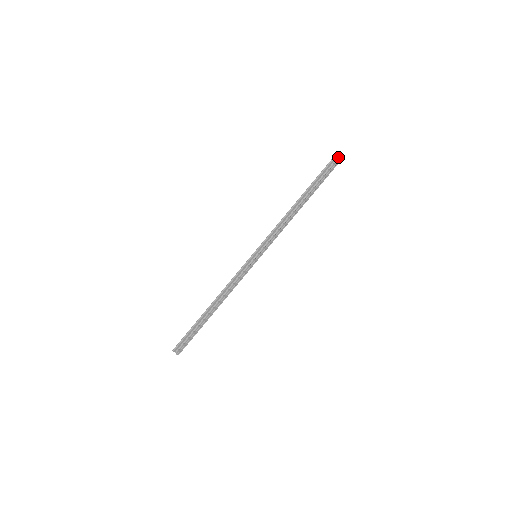
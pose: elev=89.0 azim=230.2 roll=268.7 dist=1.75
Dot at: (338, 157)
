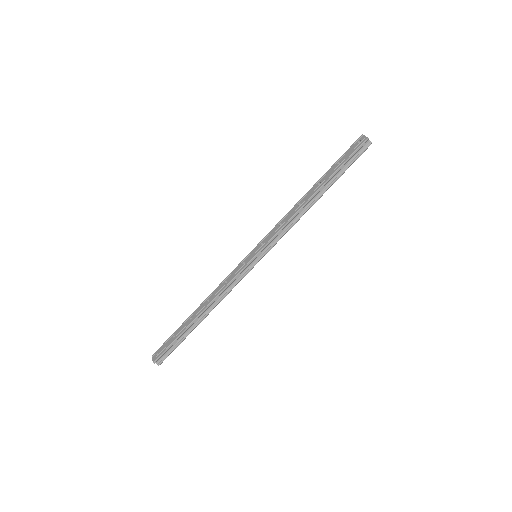
Dot at: (369, 140)
